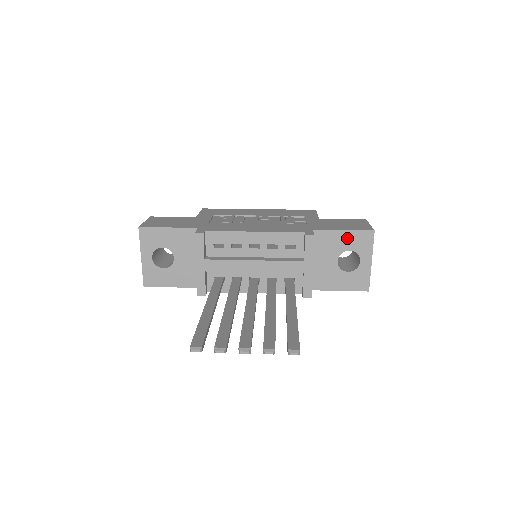
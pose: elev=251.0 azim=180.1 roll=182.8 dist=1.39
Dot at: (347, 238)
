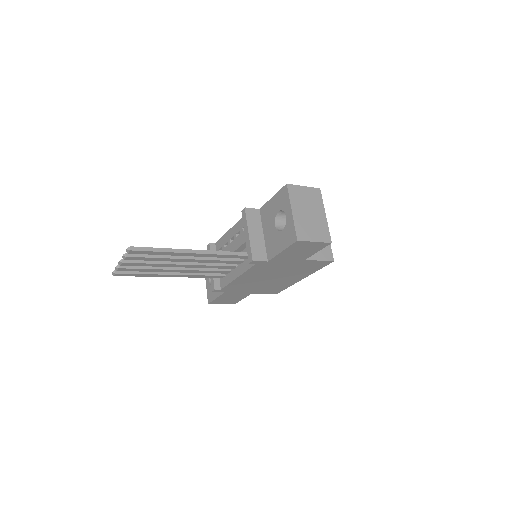
Dot at: (275, 202)
